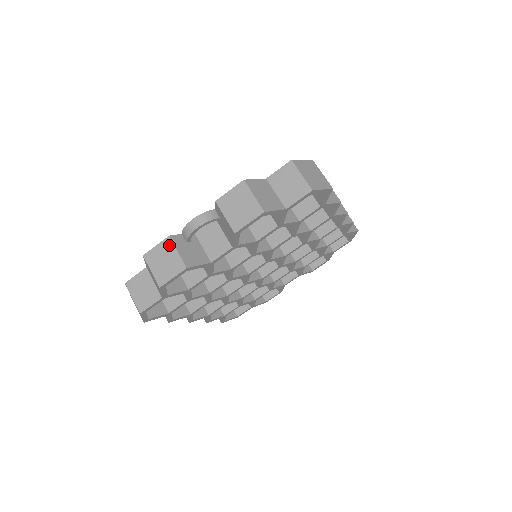
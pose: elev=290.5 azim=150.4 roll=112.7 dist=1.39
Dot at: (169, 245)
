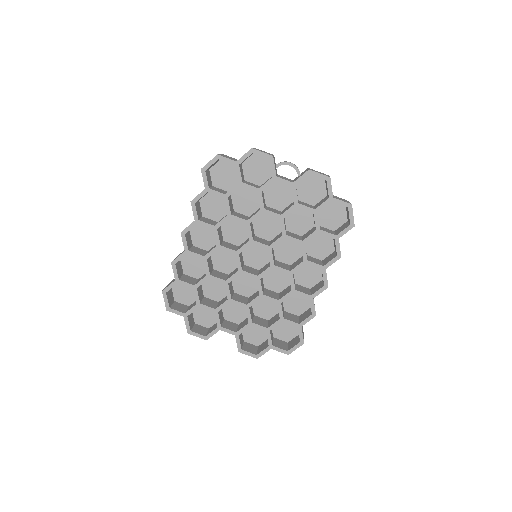
Dot at: (271, 154)
